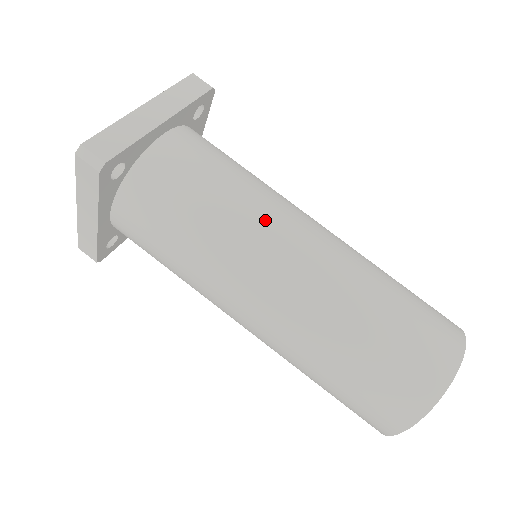
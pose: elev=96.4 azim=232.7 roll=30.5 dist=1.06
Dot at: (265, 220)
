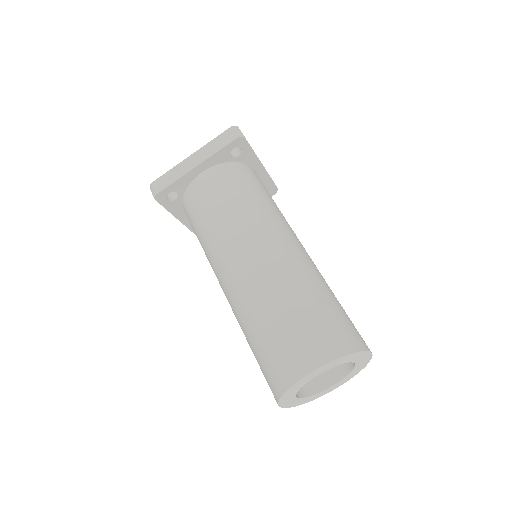
Dot at: (288, 224)
